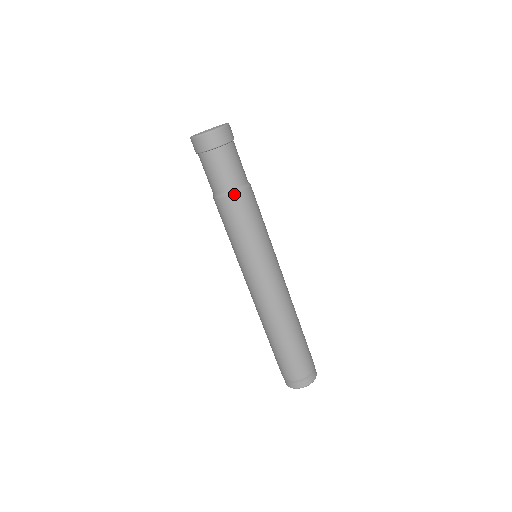
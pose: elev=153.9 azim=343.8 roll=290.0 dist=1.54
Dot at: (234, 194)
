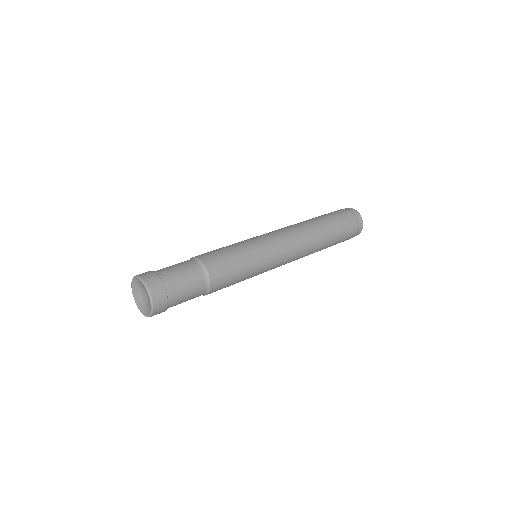
Dot at: (210, 291)
